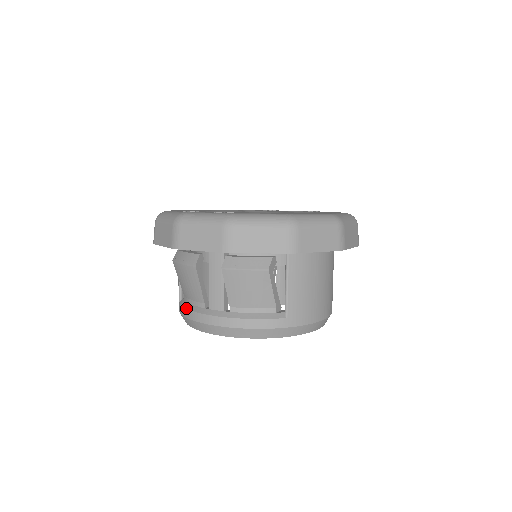
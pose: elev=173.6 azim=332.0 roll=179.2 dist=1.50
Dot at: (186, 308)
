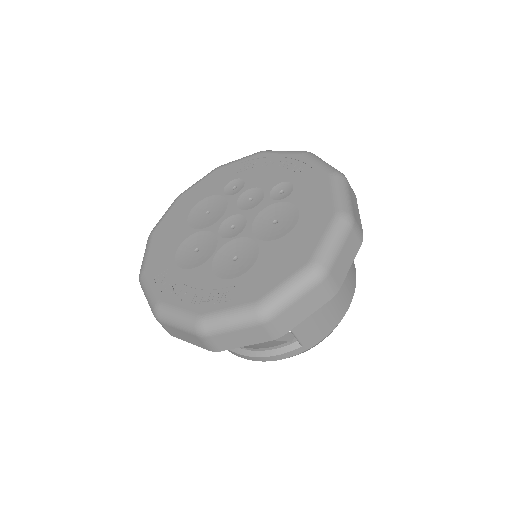
Dot at: occluded
